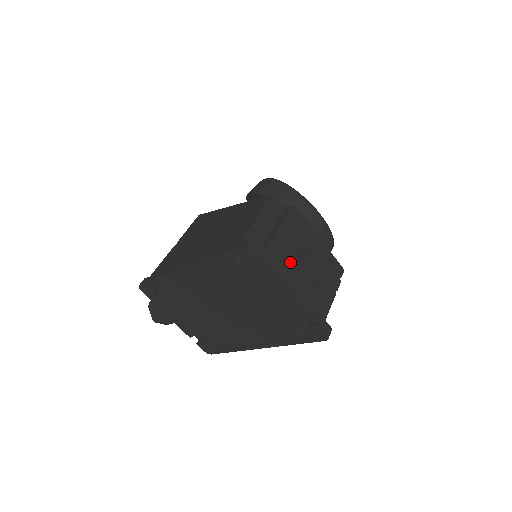
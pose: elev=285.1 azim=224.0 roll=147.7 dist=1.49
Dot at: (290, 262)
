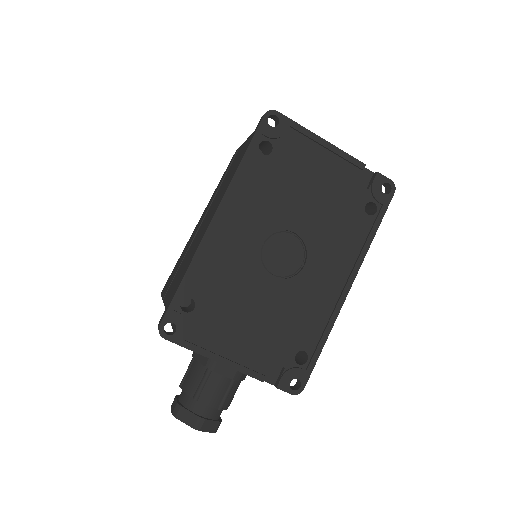
Dot at: occluded
